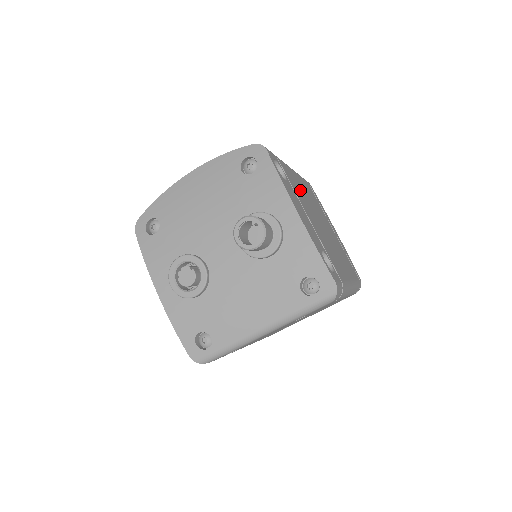
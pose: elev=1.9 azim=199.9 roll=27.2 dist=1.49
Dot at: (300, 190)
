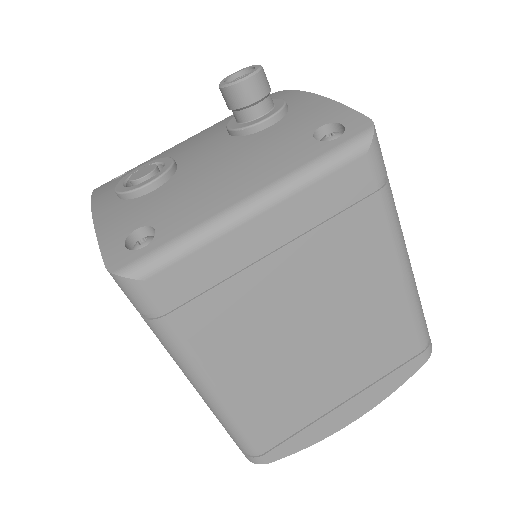
Dot at: occluded
